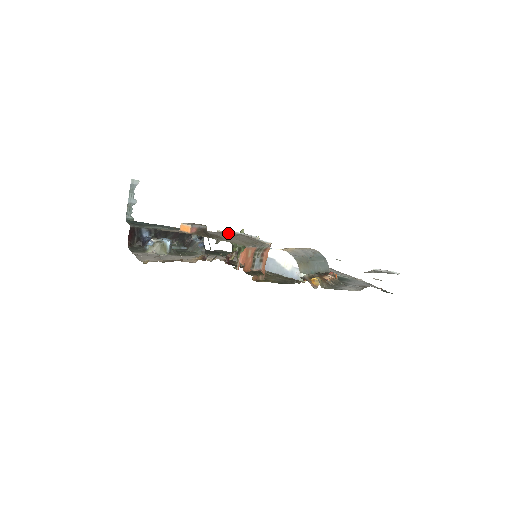
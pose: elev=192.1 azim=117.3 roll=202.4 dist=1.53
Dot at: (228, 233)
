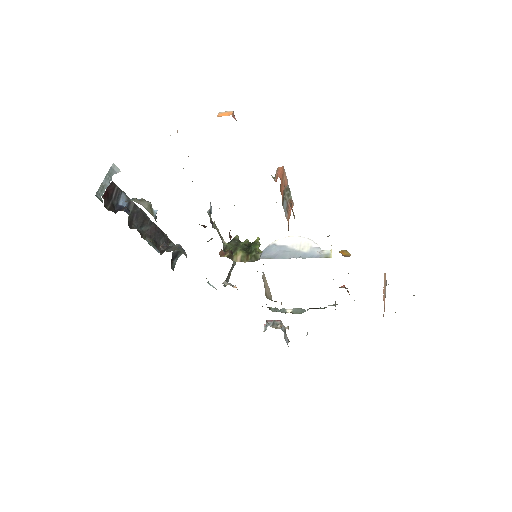
Dot at: occluded
